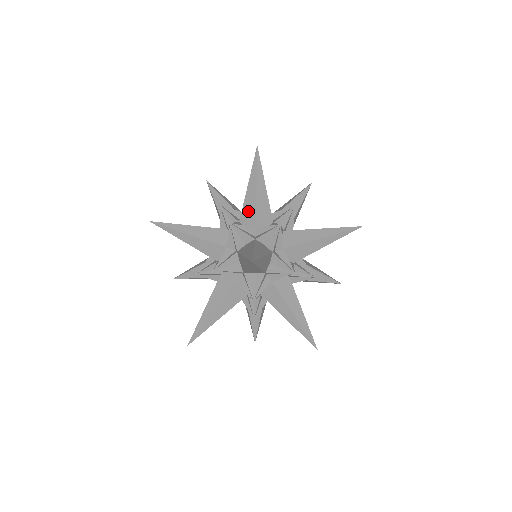
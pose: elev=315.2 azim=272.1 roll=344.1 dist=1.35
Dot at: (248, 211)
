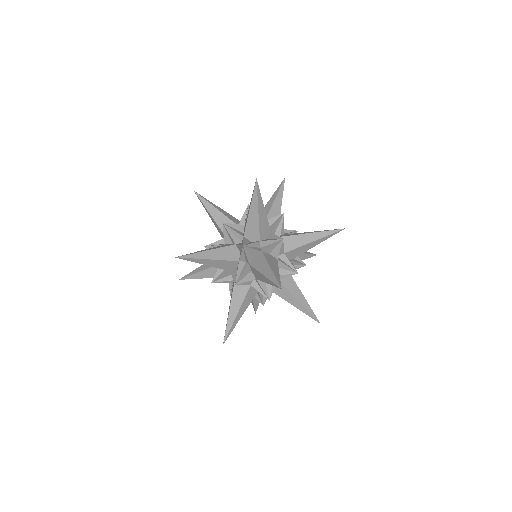
Dot at: occluded
